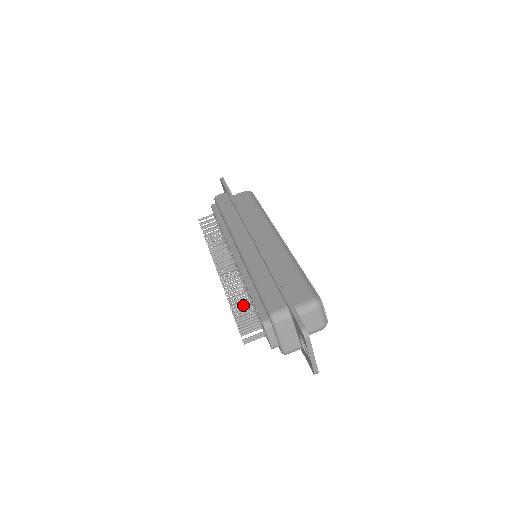
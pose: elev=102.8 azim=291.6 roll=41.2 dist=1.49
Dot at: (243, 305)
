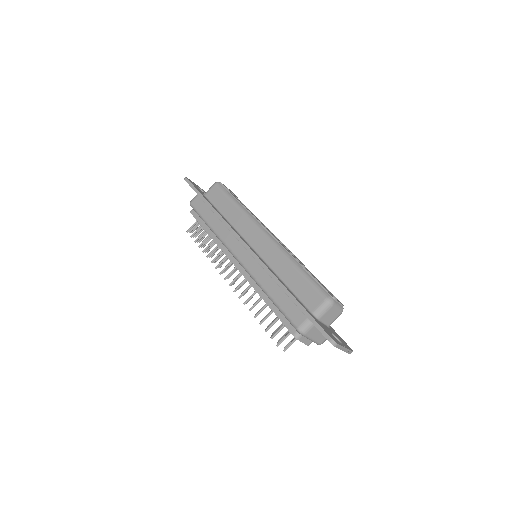
Dot at: occluded
